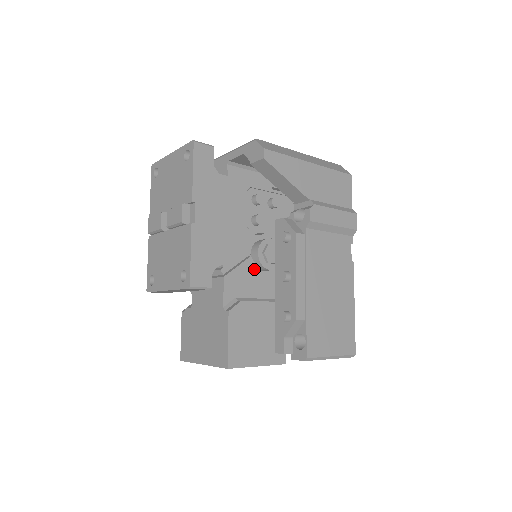
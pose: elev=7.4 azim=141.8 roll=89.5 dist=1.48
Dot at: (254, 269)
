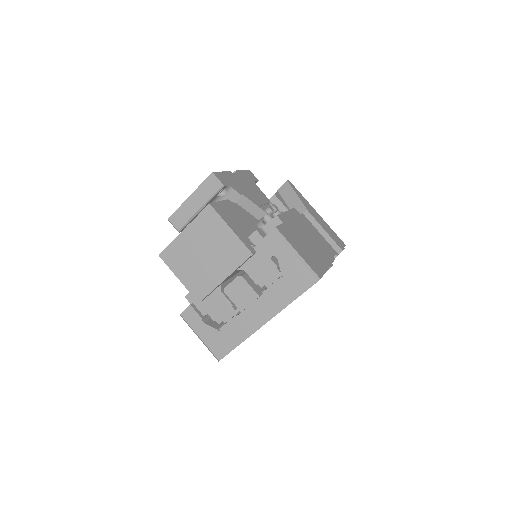
Dot at: (255, 223)
